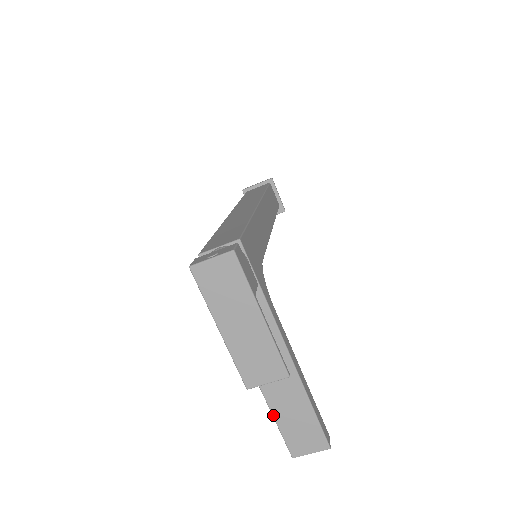
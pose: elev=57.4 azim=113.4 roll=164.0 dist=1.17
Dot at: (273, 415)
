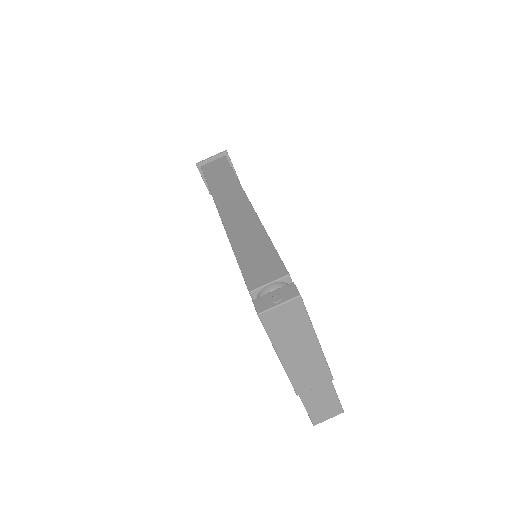
Dot at: (302, 401)
